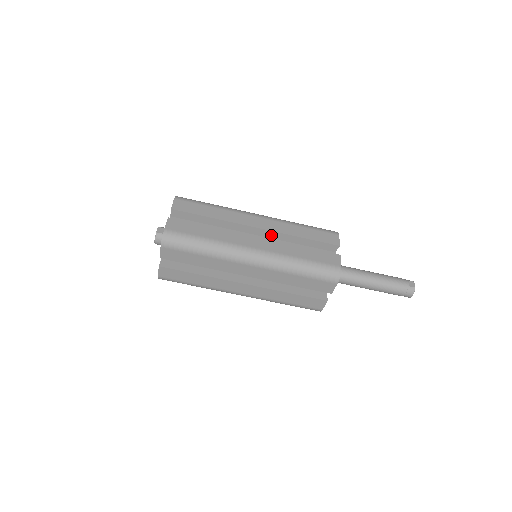
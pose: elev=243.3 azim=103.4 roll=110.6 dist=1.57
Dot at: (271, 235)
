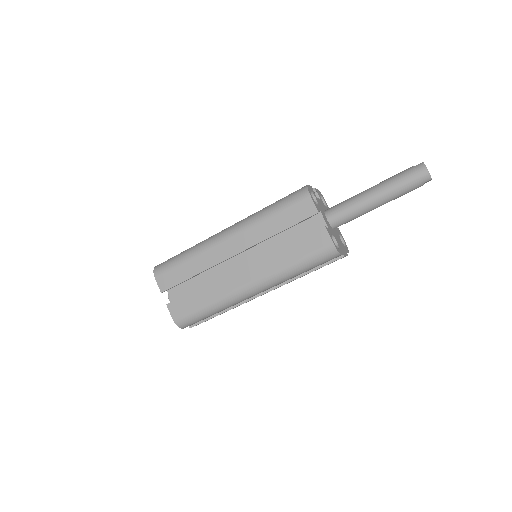
Dot at: occluded
